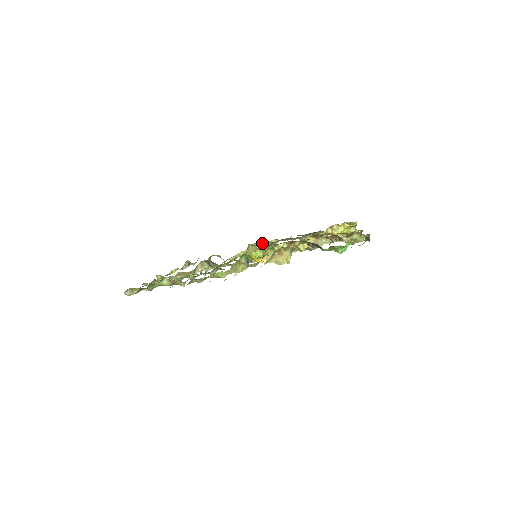
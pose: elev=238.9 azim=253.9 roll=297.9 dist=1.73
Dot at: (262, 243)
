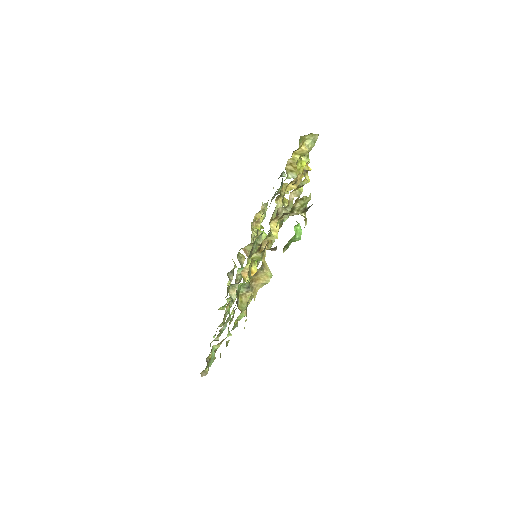
Dot at: (255, 225)
